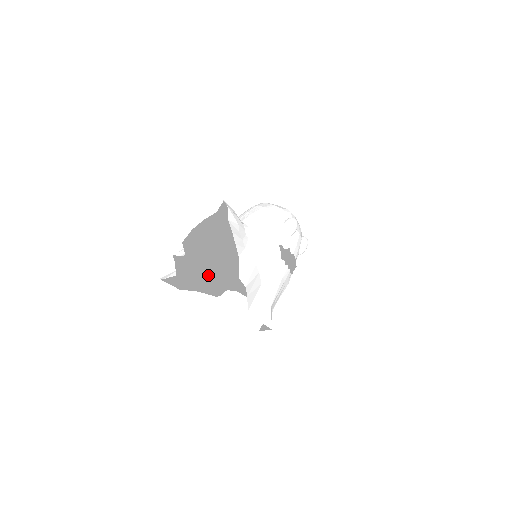
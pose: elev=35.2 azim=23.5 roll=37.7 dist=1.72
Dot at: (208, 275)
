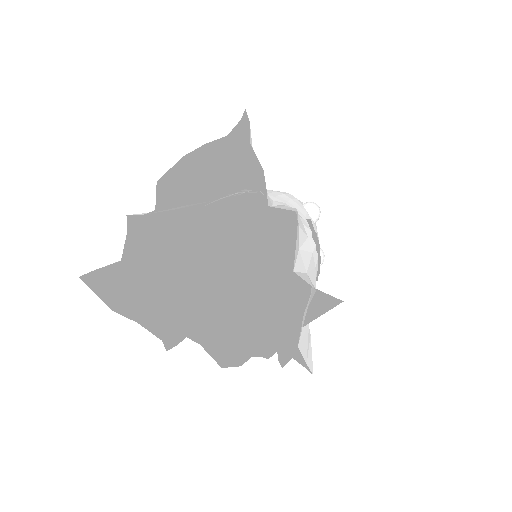
Dot at: (163, 296)
